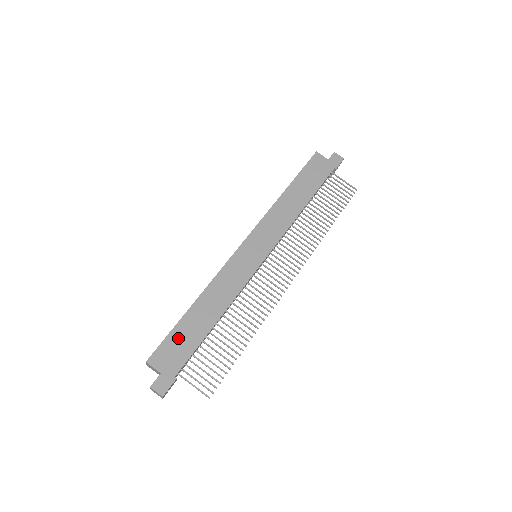
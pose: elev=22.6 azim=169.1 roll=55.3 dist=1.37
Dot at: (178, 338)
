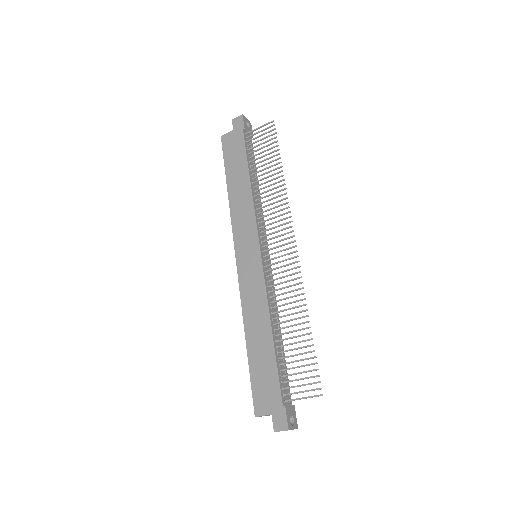
Dot at: (259, 376)
